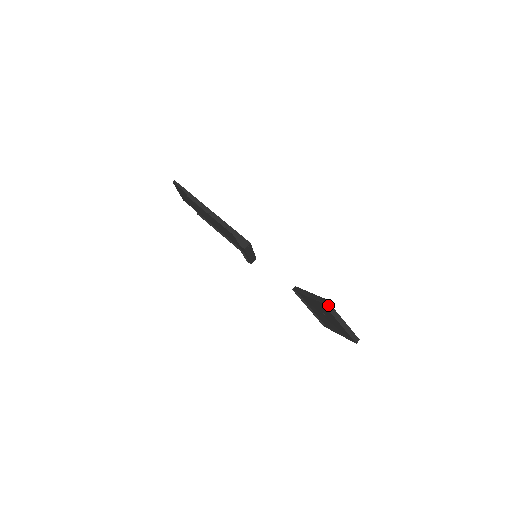
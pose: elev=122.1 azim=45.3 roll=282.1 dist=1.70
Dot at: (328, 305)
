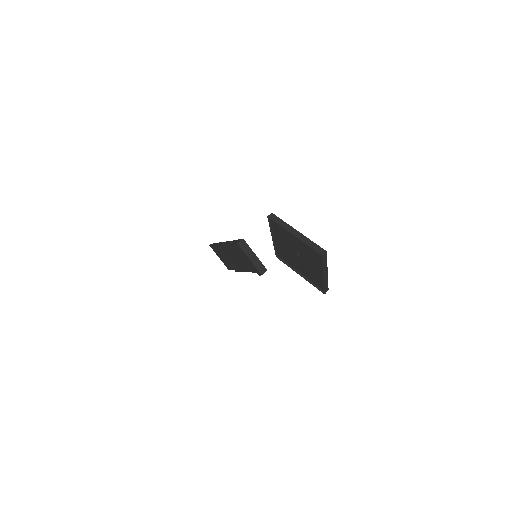
Dot at: (275, 218)
